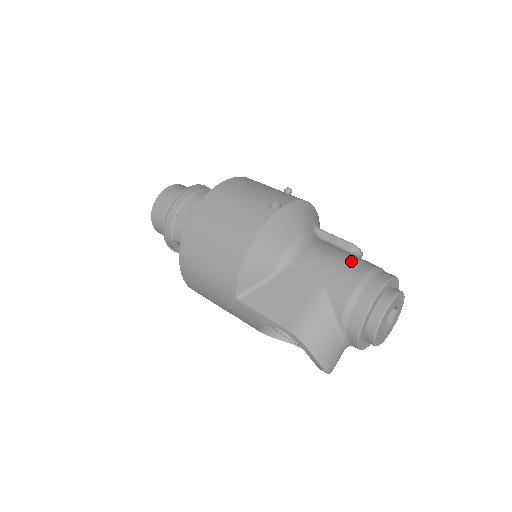
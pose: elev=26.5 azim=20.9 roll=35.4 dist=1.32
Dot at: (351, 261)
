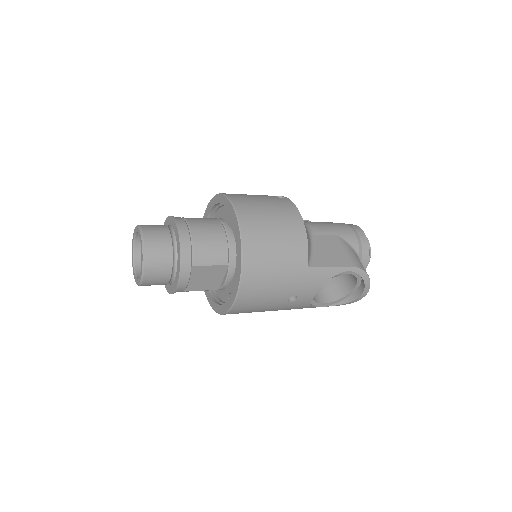
Dot at: (331, 222)
